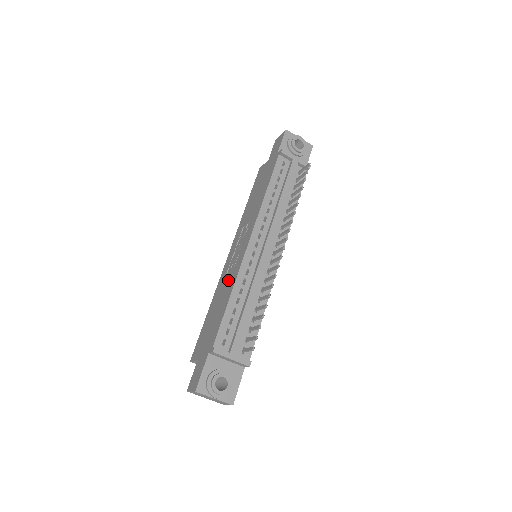
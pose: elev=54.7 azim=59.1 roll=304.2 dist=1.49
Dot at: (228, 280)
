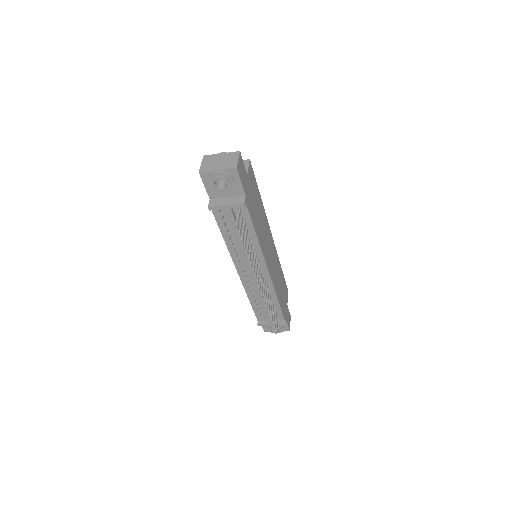
Dot at: occluded
